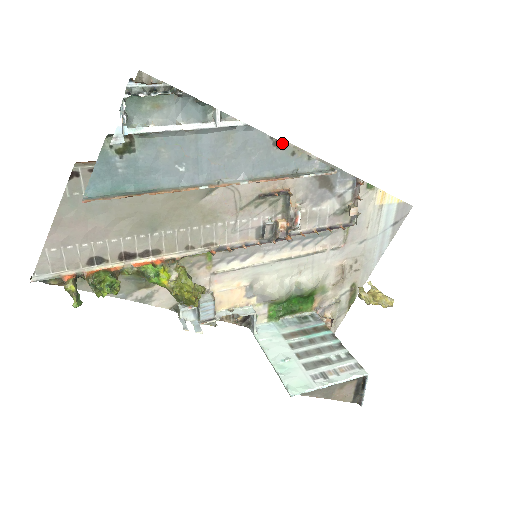
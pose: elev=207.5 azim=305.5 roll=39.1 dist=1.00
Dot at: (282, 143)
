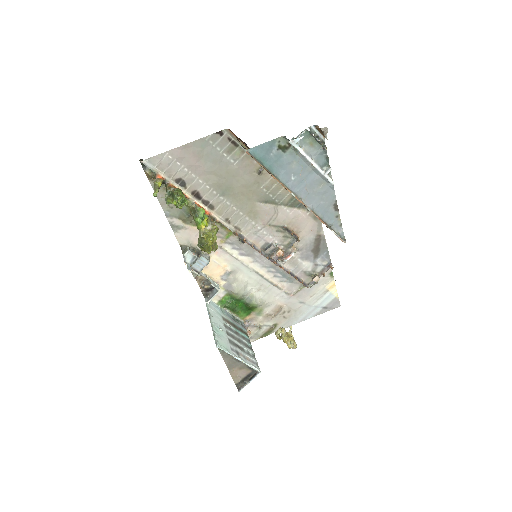
Dot at: occluded
